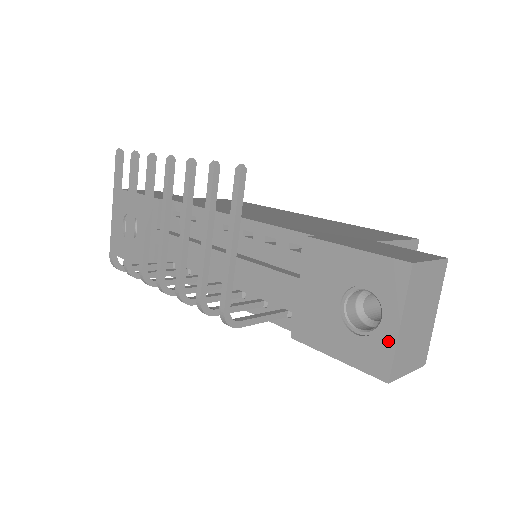
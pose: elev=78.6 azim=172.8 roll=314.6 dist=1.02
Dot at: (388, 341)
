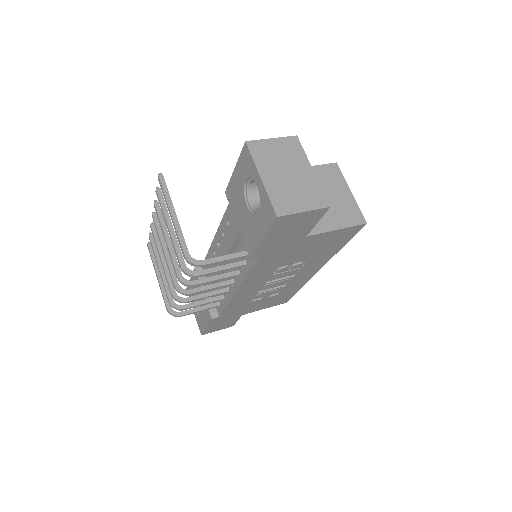
Dot at: (264, 194)
